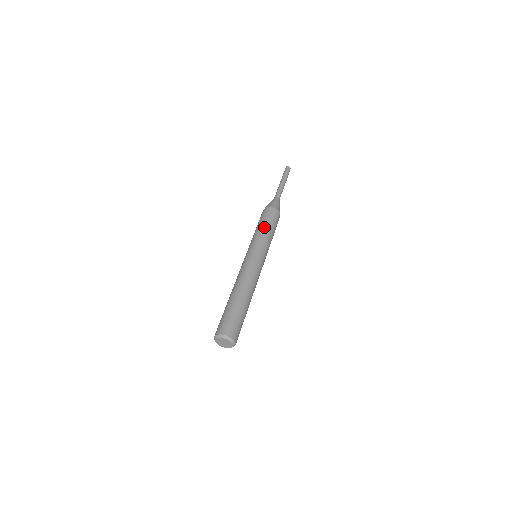
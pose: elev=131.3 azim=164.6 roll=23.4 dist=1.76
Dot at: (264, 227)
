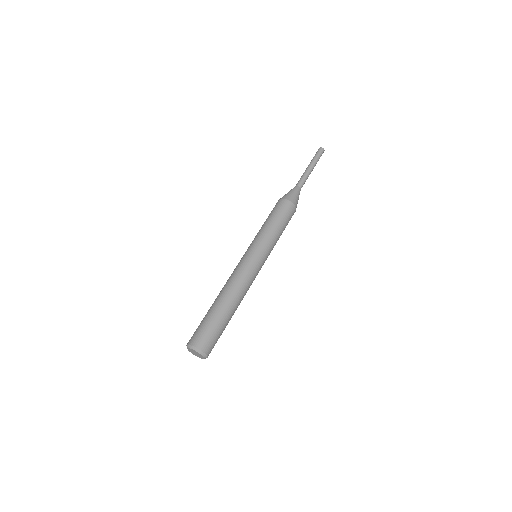
Dot at: (279, 228)
